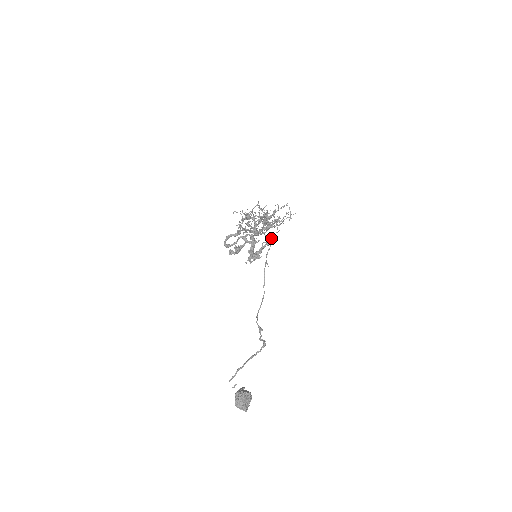
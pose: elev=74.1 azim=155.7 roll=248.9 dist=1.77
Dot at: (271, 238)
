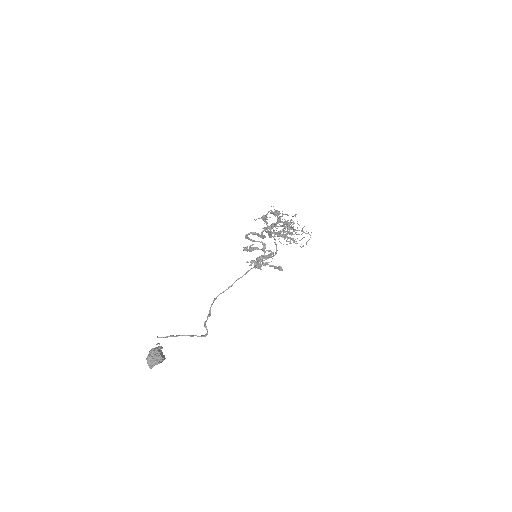
Dot at: occluded
